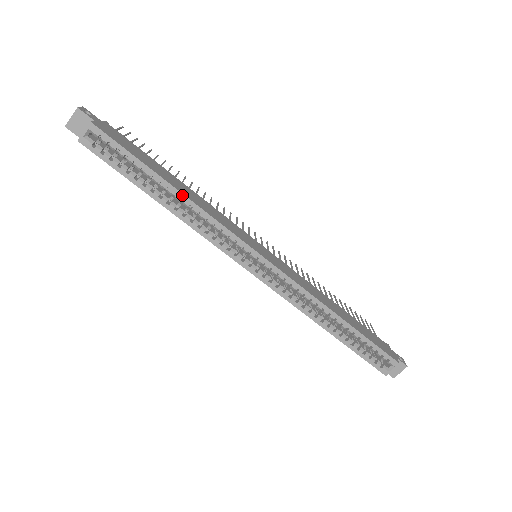
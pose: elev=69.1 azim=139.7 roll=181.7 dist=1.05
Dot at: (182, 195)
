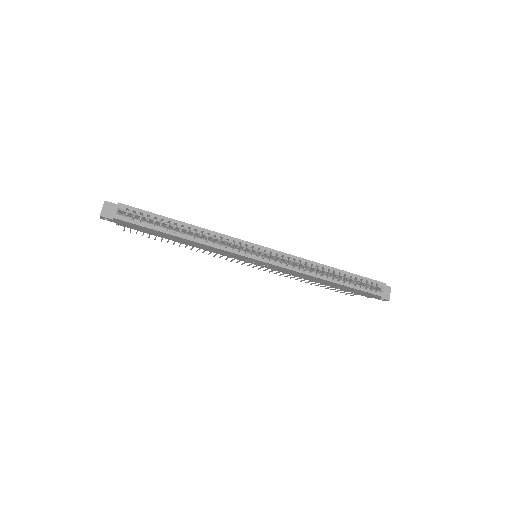
Dot at: (194, 226)
